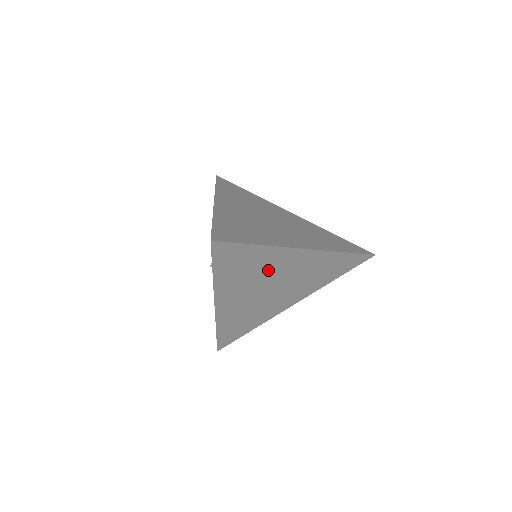
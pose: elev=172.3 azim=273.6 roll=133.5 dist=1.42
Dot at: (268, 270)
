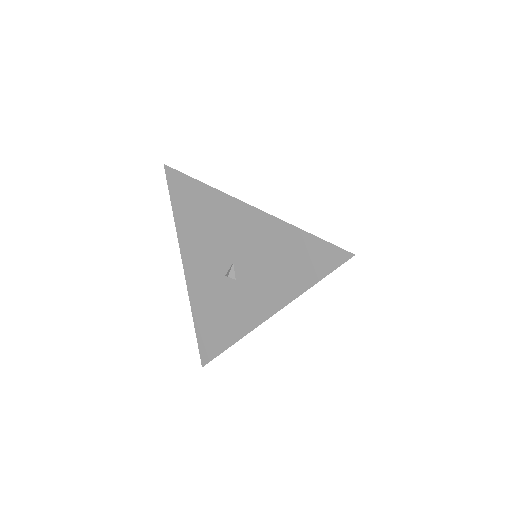
Dot at: occluded
